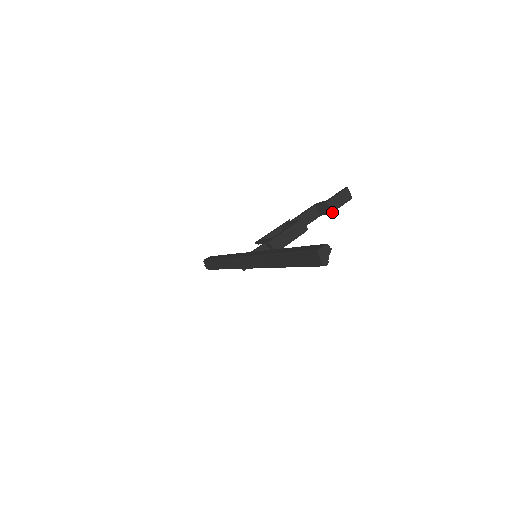
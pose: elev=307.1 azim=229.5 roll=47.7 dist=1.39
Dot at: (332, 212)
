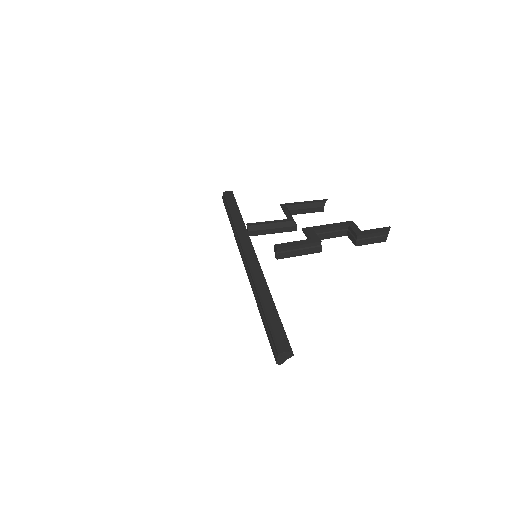
Dot at: occluded
